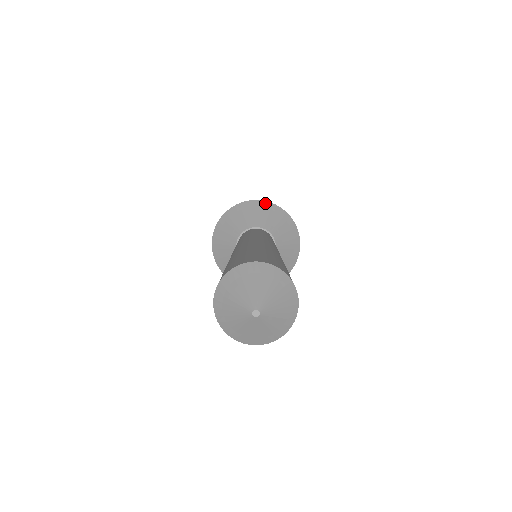
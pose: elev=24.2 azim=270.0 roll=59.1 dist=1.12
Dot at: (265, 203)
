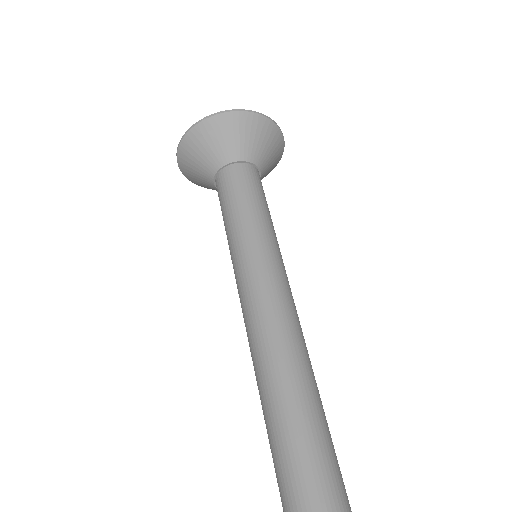
Dot at: (250, 116)
